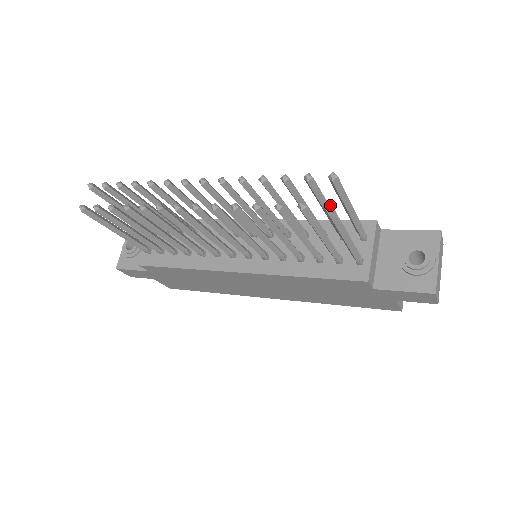
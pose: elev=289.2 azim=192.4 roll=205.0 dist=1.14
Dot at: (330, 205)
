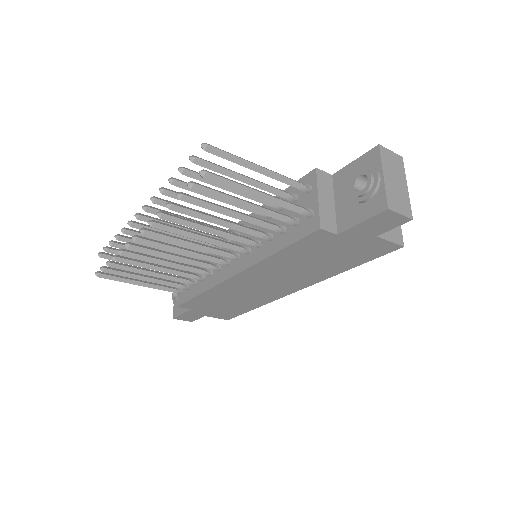
Dot at: (203, 171)
